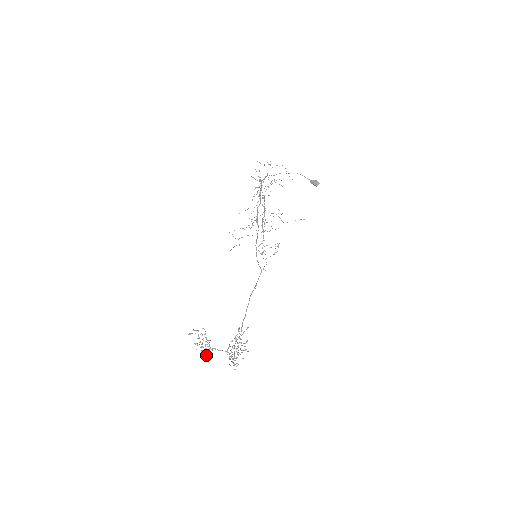
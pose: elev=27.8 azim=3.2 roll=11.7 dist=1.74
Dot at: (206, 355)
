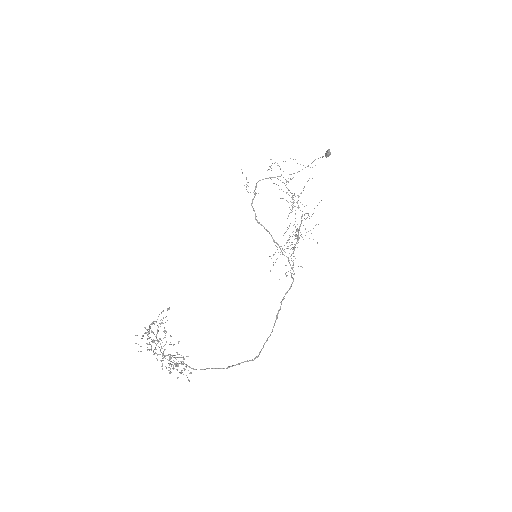
Dot at: (165, 366)
